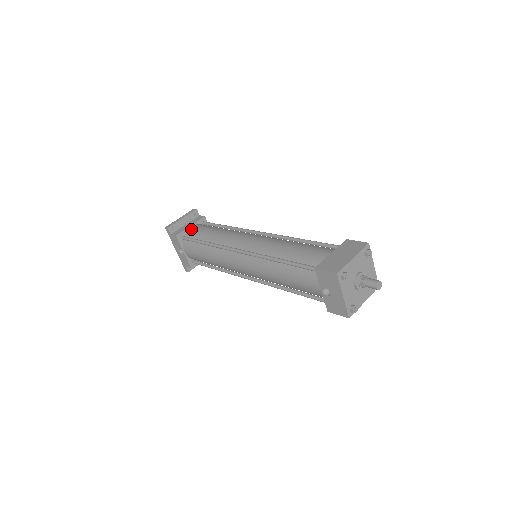
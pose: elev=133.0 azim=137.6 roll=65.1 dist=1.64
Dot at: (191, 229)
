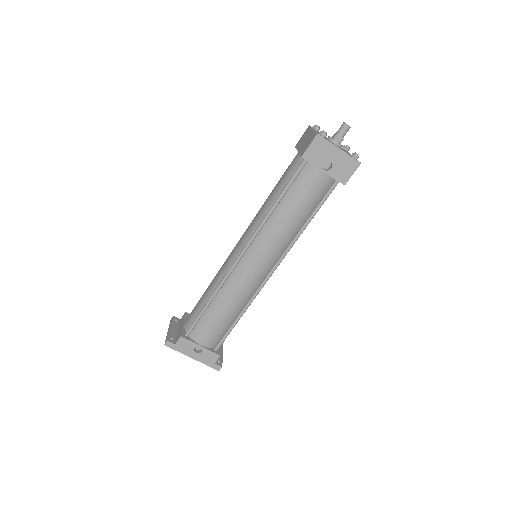
Dot at: (186, 322)
